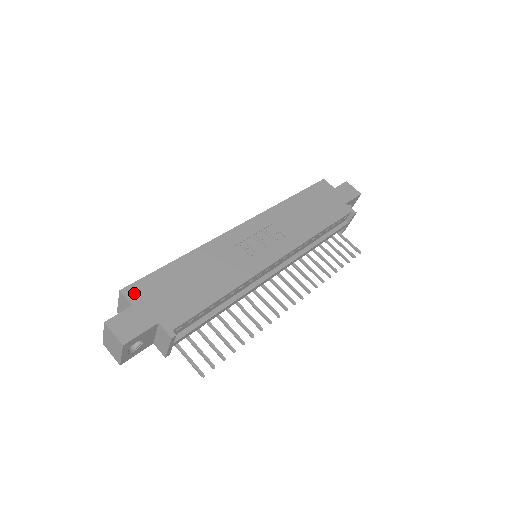
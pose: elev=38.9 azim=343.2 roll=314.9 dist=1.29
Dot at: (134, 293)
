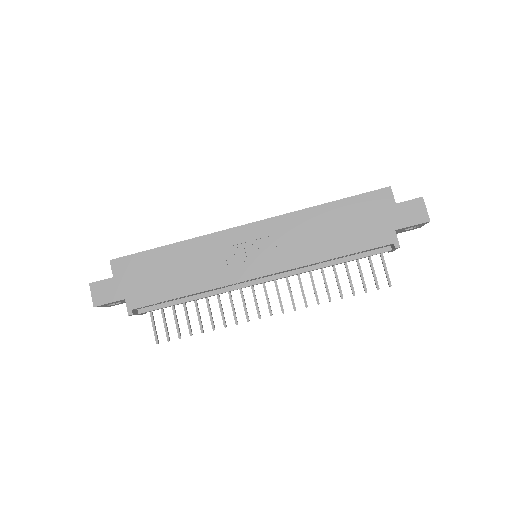
Dot at: (119, 266)
